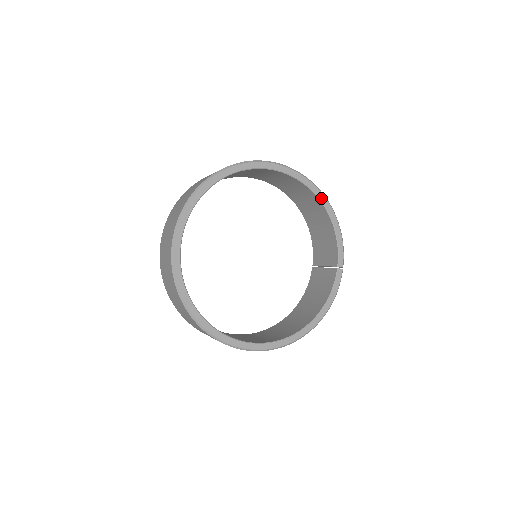
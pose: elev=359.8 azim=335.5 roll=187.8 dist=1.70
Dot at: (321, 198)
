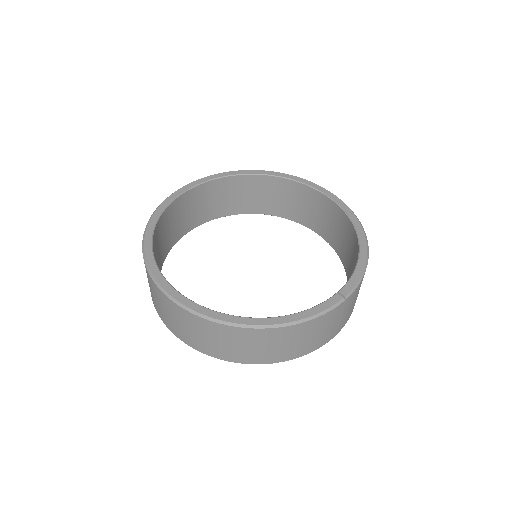
Dot at: (358, 229)
